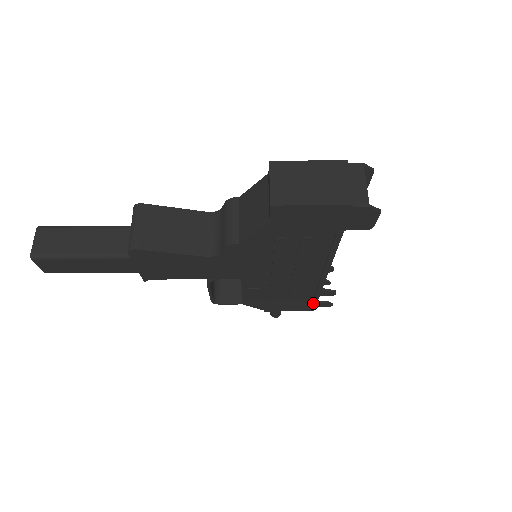
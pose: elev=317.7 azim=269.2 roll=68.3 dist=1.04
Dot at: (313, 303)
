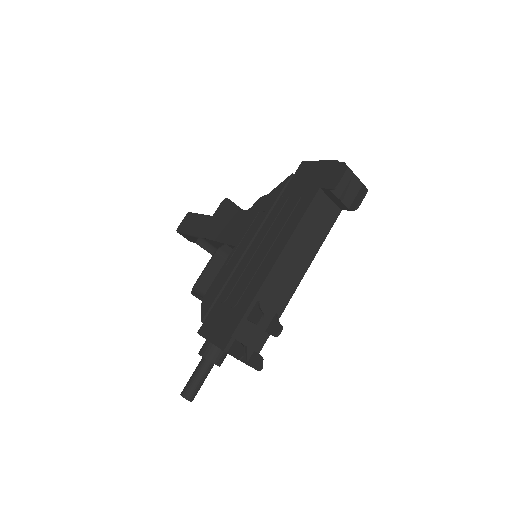
Dot at: (236, 323)
